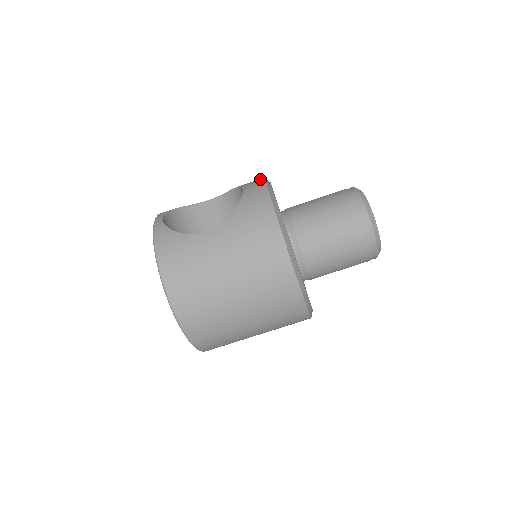
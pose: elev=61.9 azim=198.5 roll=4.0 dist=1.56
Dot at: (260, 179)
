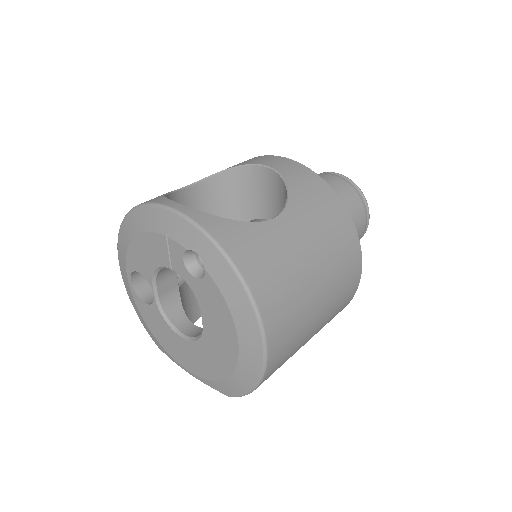
Dot at: (267, 156)
